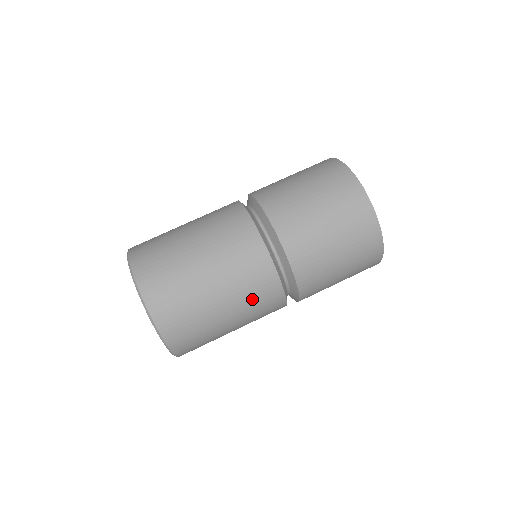
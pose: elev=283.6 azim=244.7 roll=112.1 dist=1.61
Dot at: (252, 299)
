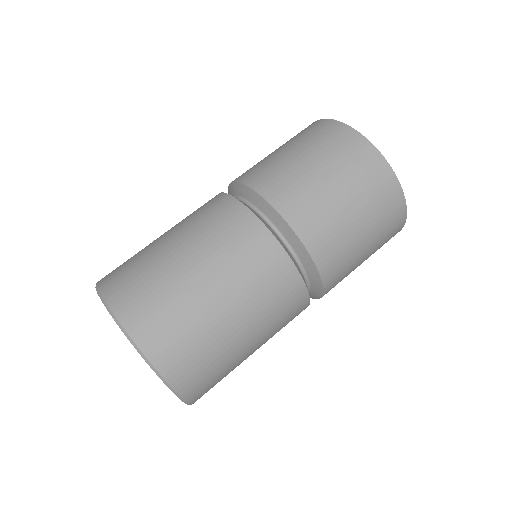
Dot at: (249, 274)
